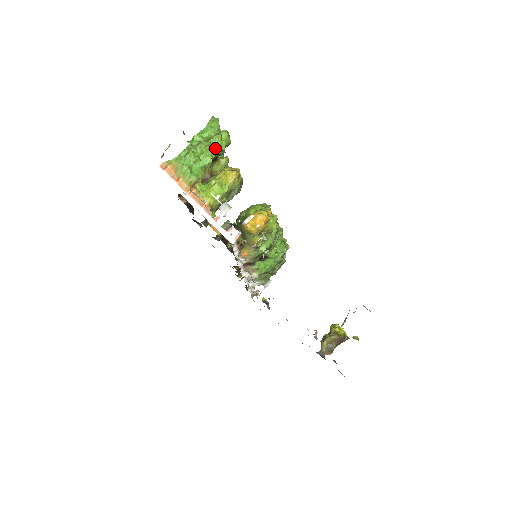
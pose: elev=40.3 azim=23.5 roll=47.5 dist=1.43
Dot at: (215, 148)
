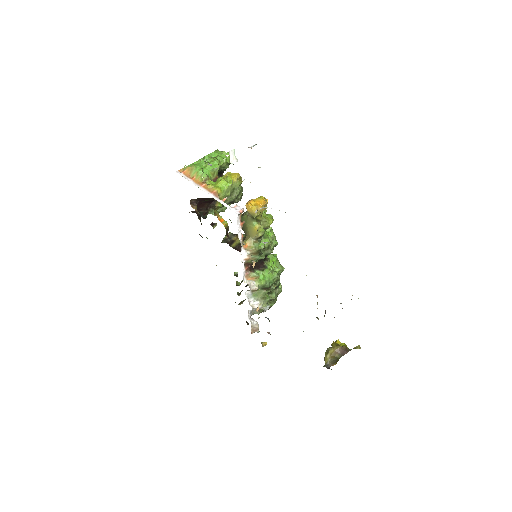
Dot at: (221, 159)
